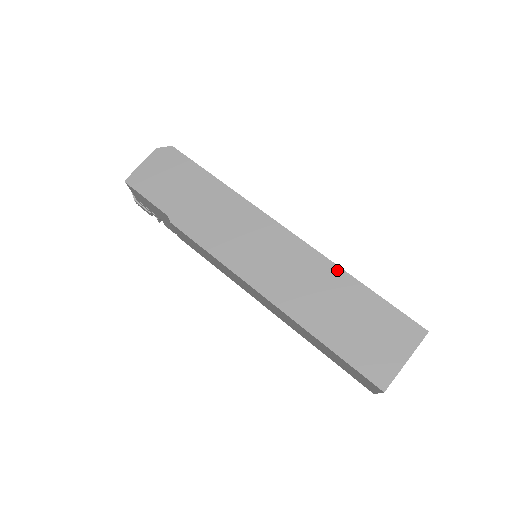
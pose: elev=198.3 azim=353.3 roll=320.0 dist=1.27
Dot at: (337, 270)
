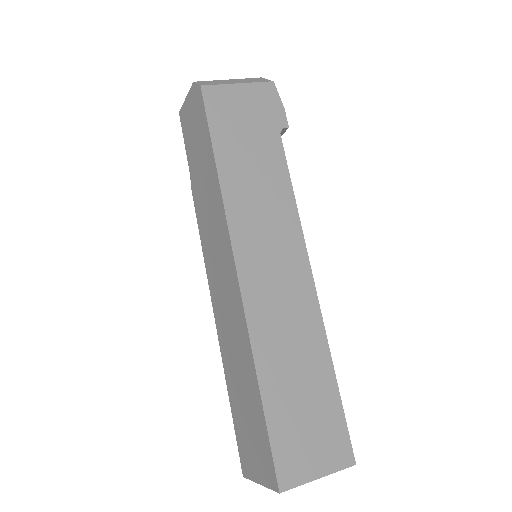
Dot at: (250, 354)
